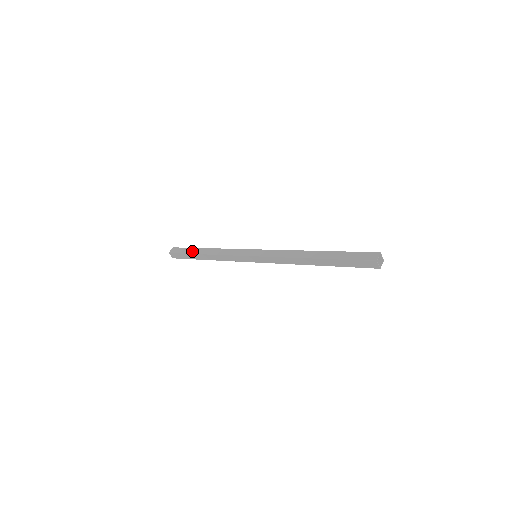
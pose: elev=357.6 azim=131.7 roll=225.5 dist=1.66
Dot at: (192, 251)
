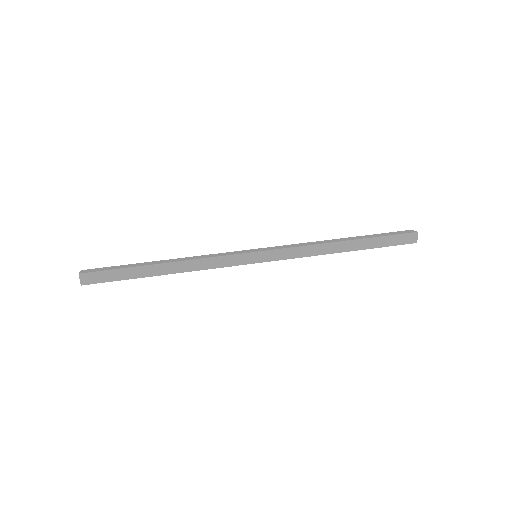
Dot at: (135, 274)
